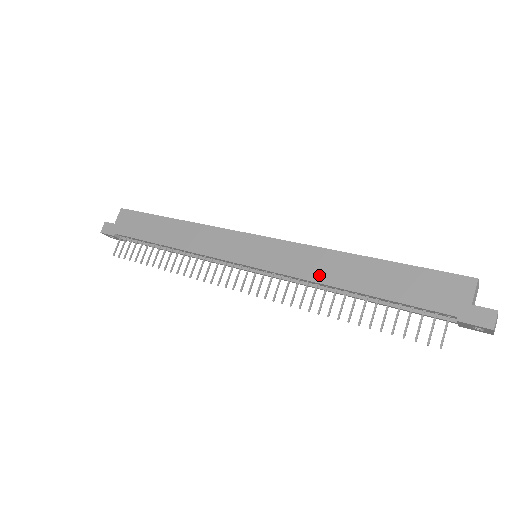
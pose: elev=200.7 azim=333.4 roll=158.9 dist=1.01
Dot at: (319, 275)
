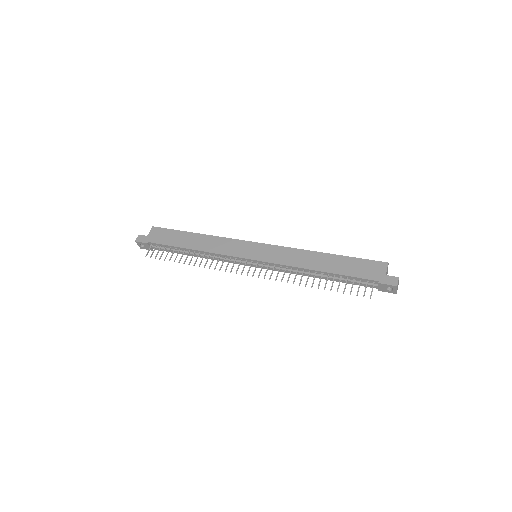
Dot at: (300, 263)
